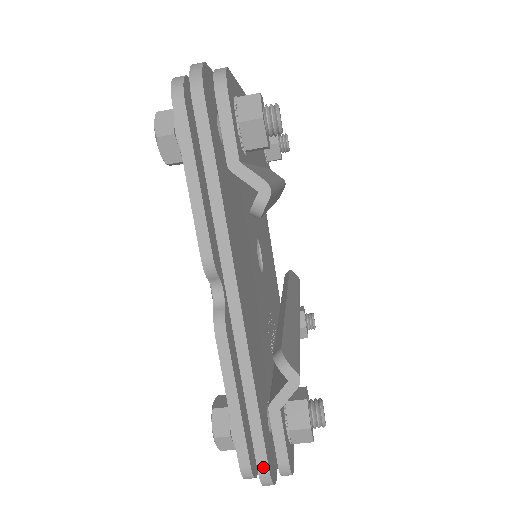
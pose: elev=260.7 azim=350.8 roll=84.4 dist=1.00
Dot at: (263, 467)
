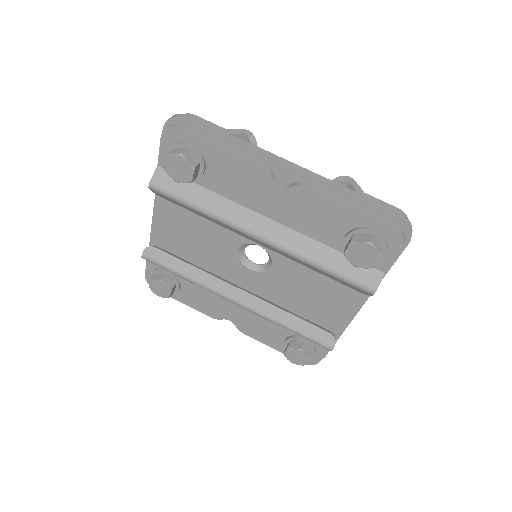
Dot at: (397, 213)
